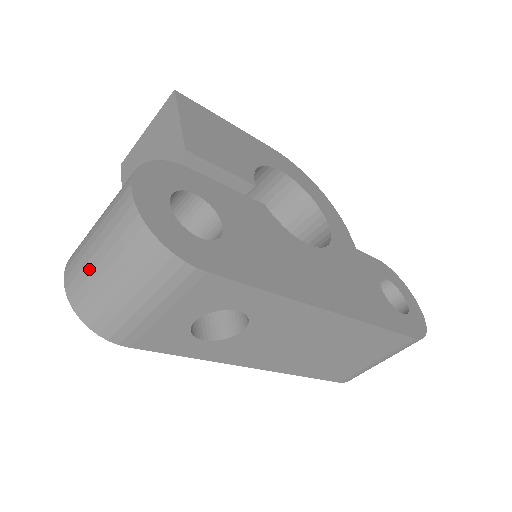
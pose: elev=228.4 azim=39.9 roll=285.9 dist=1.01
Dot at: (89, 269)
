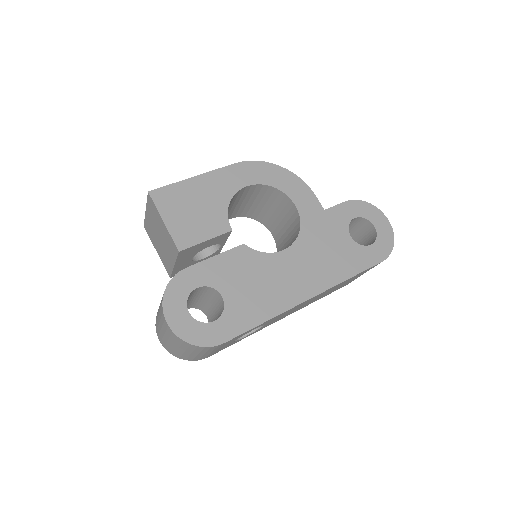
Dot at: (170, 346)
